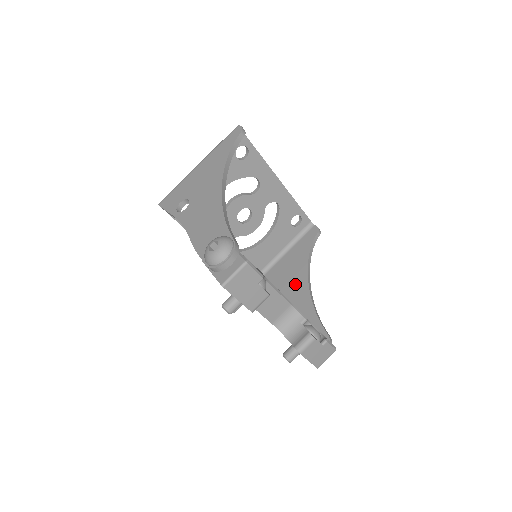
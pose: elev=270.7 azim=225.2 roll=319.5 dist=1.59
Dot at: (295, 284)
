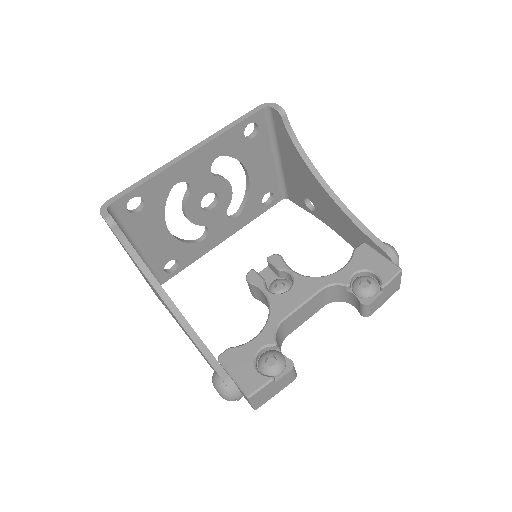
Dot at: (316, 193)
